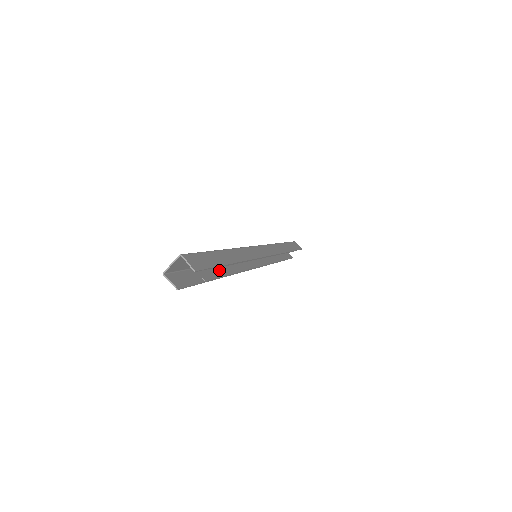
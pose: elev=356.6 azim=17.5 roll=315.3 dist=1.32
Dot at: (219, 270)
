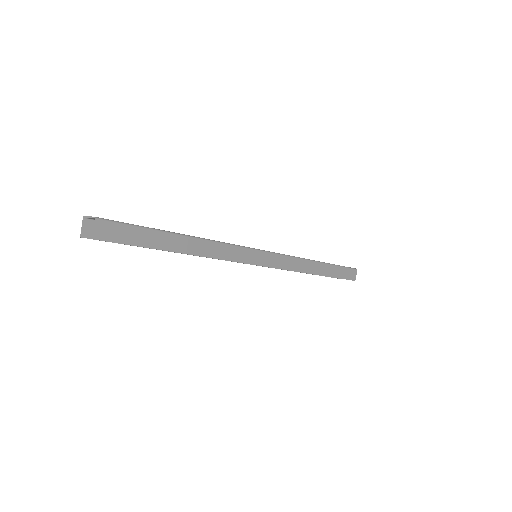
Dot at: occluded
